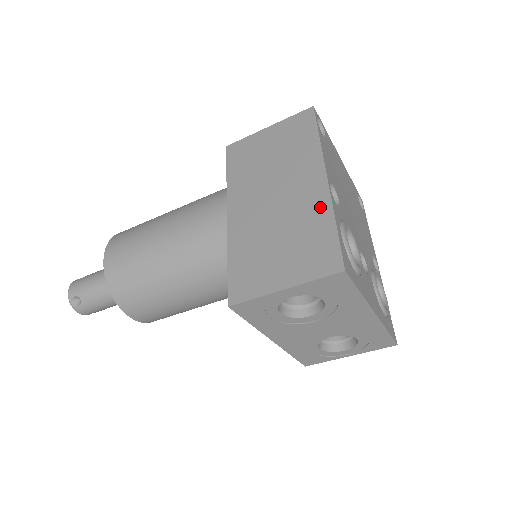
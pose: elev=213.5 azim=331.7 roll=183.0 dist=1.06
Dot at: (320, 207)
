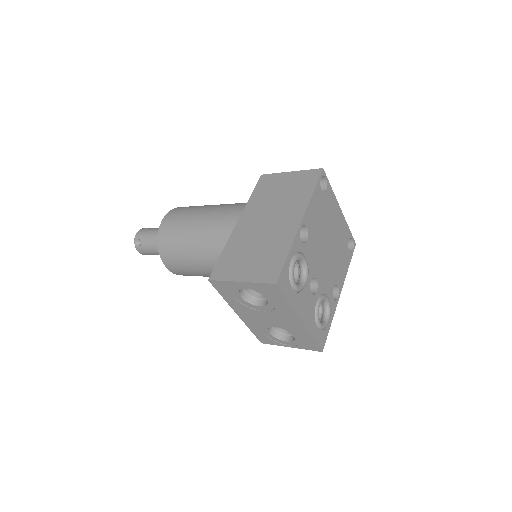
Dot at: (287, 239)
